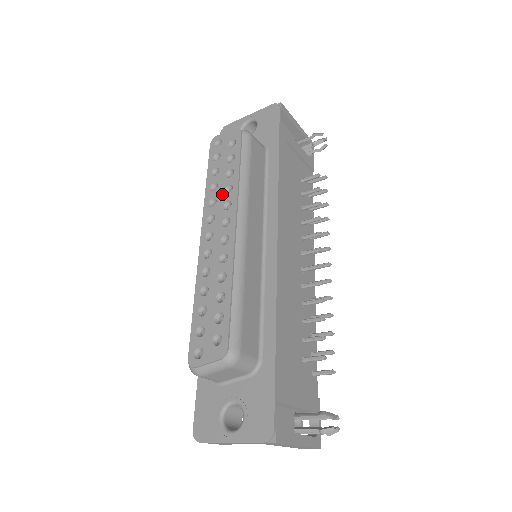
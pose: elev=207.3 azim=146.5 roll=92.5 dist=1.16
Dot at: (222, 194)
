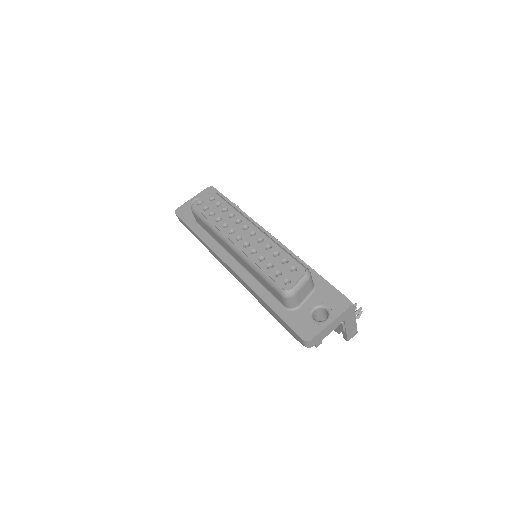
Dot at: (229, 219)
